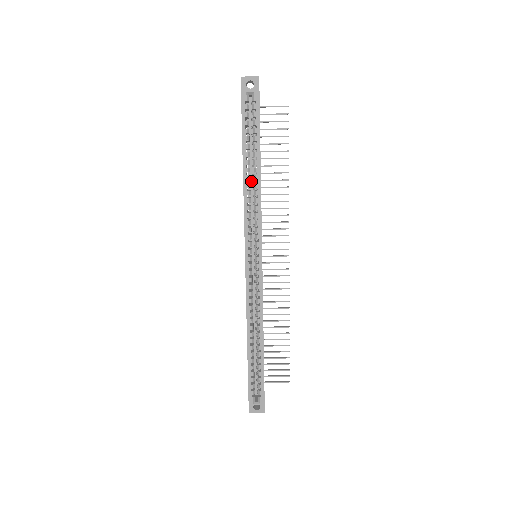
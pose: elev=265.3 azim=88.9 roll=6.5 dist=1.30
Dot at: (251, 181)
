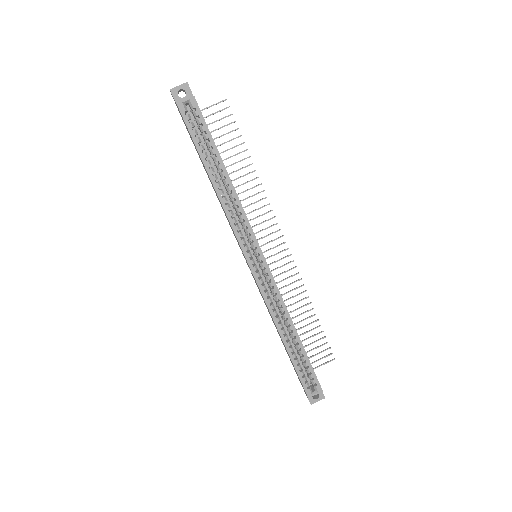
Dot at: (221, 187)
